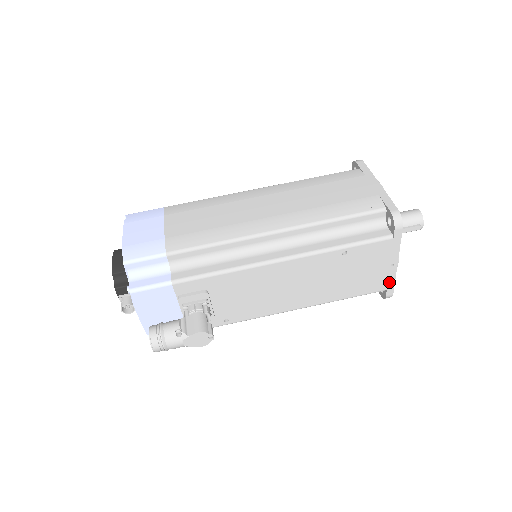
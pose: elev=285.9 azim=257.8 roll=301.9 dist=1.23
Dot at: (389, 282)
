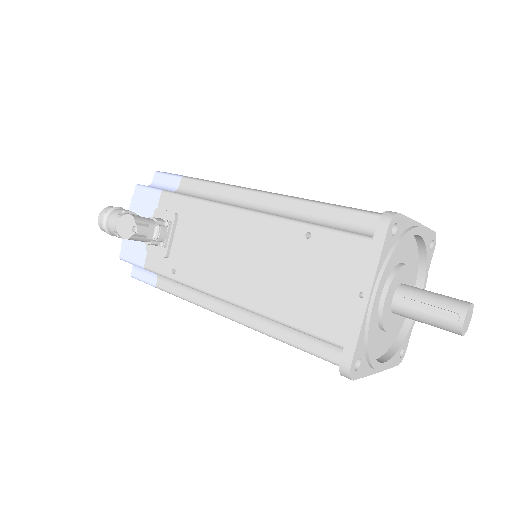
Dot at: (351, 331)
